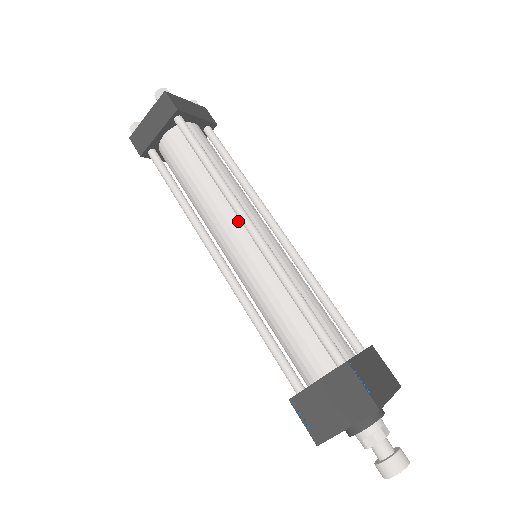
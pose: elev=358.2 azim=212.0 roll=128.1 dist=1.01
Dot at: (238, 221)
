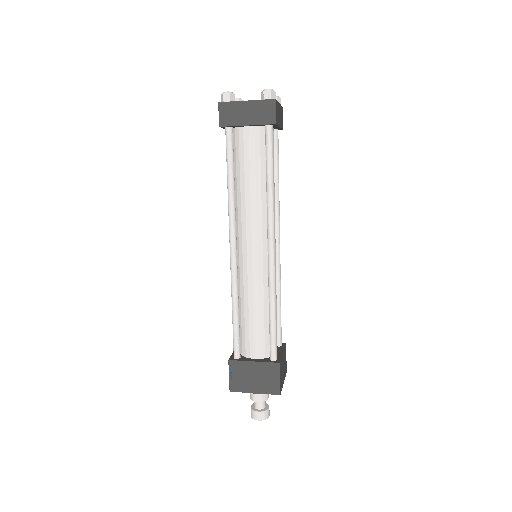
Dot at: (264, 234)
